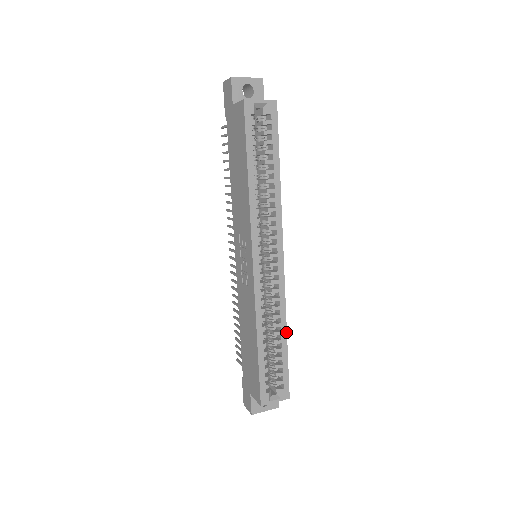
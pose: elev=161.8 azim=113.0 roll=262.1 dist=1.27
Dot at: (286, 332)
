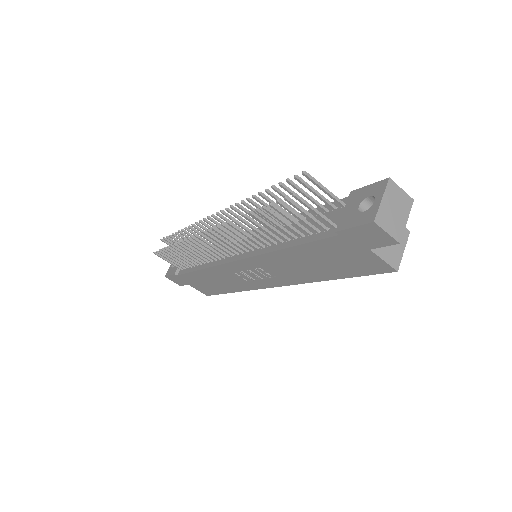
Dot at: occluded
